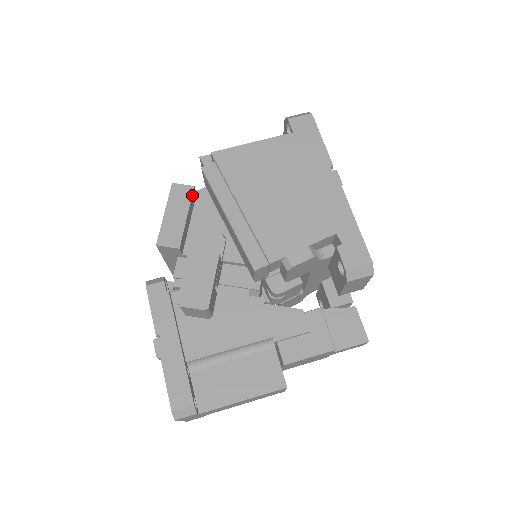
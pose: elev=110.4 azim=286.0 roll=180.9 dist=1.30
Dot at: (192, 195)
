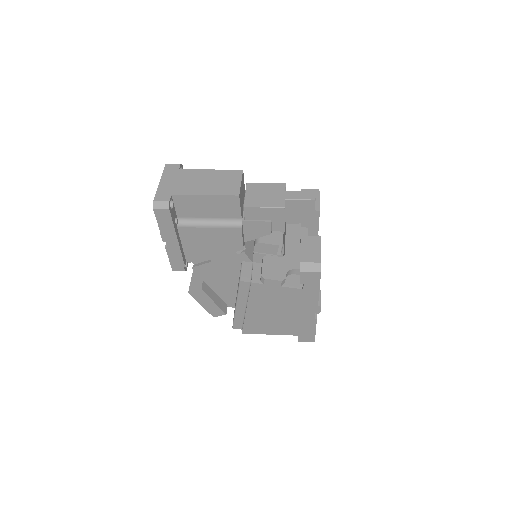
Dot at: occluded
